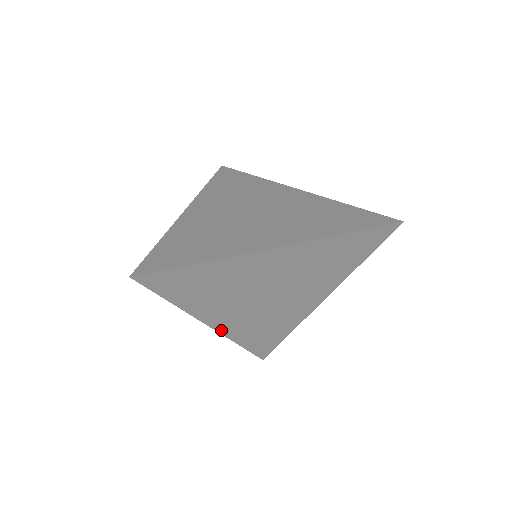
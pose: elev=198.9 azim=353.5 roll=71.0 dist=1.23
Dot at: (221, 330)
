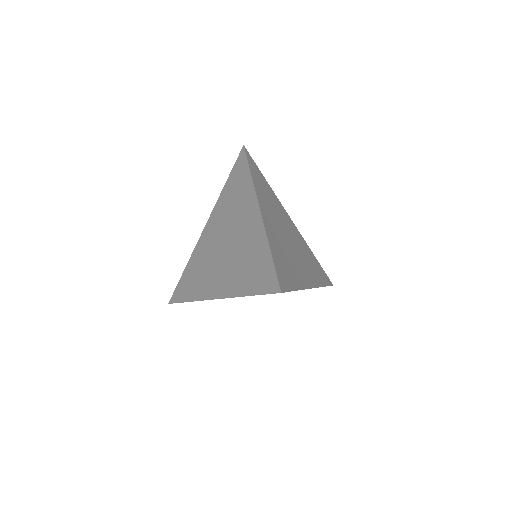
Dot at: occluded
